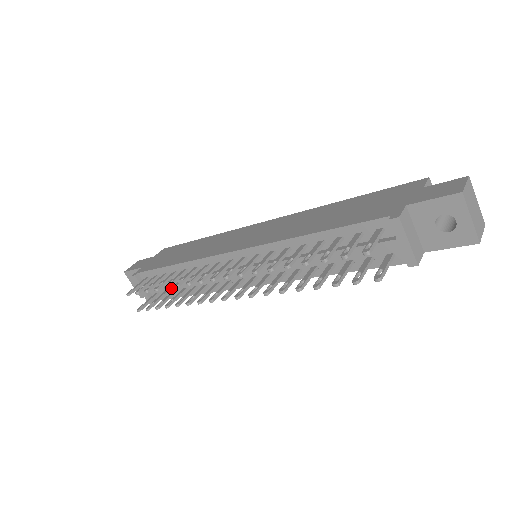
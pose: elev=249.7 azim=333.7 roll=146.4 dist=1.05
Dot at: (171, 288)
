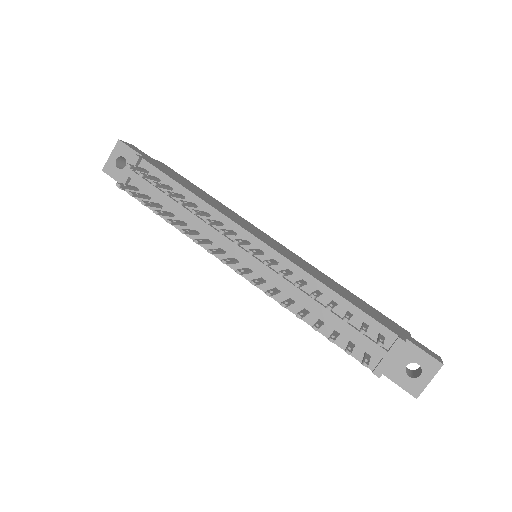
Dot at: (158, 200)
